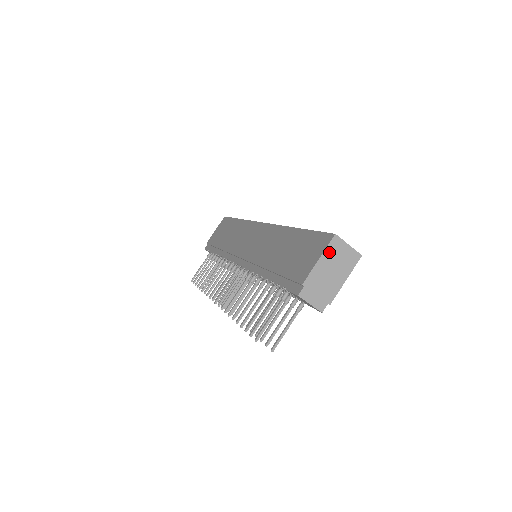
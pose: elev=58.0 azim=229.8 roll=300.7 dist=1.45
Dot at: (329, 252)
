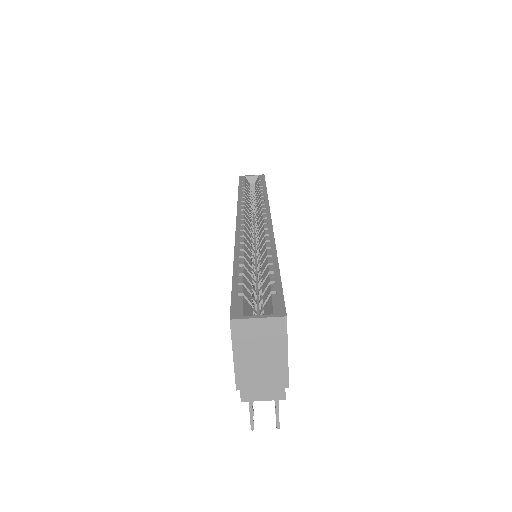
Dot at: (239, 342)
